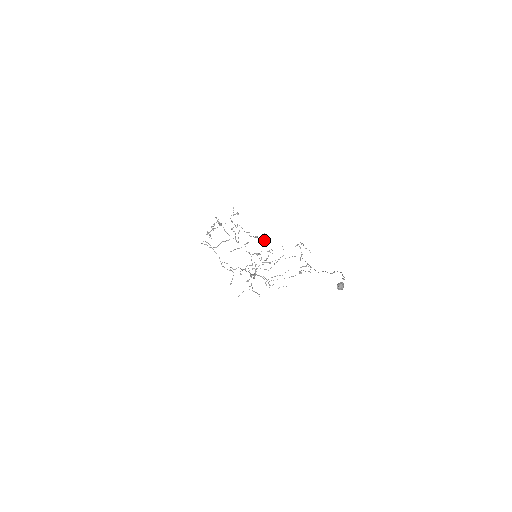
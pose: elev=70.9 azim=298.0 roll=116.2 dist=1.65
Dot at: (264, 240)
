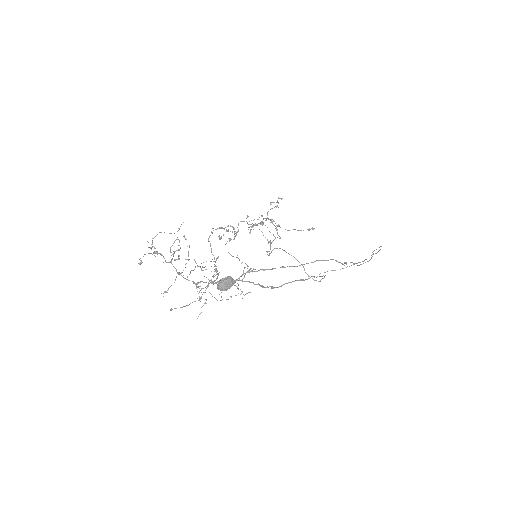
Dot at: (164, 232)
